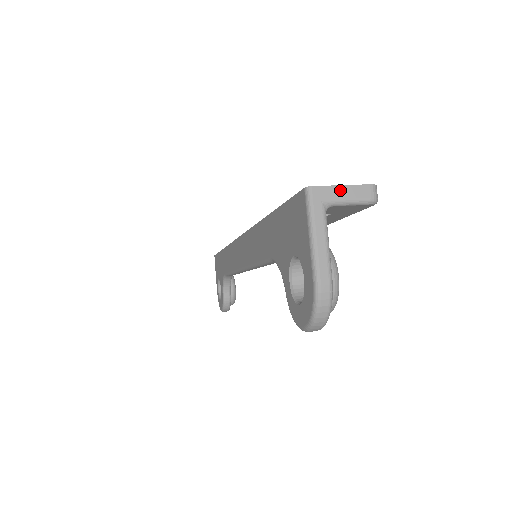
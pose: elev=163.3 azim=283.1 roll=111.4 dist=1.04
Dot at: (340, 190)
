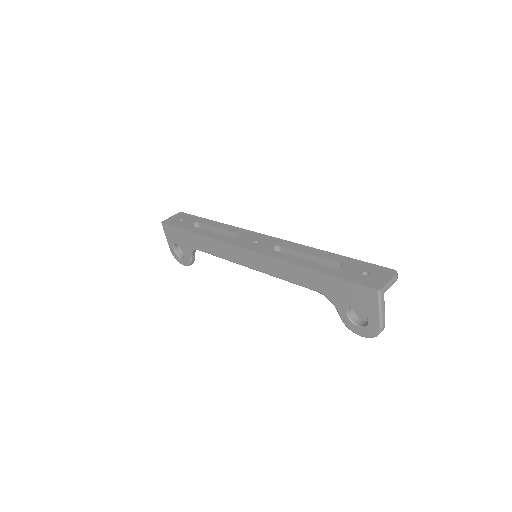
Dot at: (389, 284)
